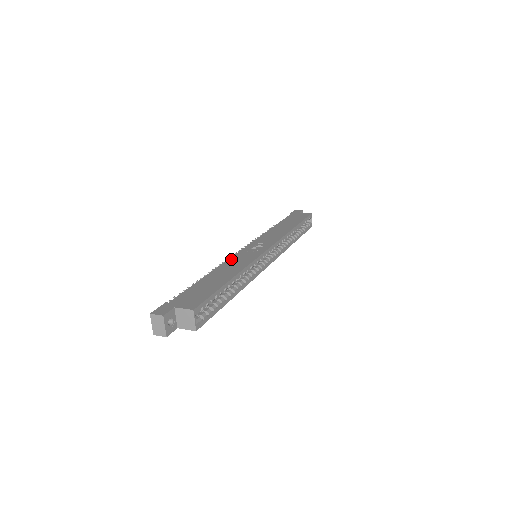
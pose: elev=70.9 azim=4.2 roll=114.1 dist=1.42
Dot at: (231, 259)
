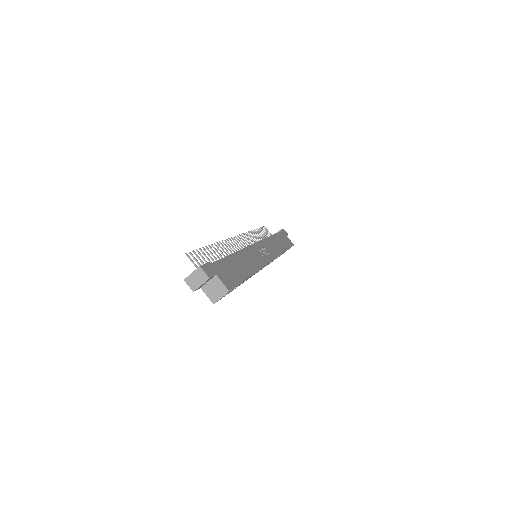
Dot at: (248, 250)
